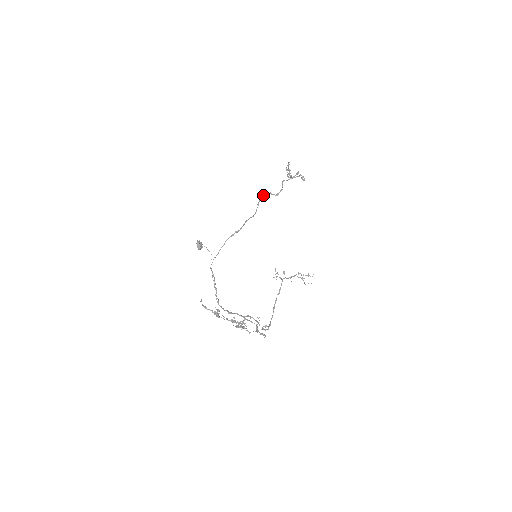
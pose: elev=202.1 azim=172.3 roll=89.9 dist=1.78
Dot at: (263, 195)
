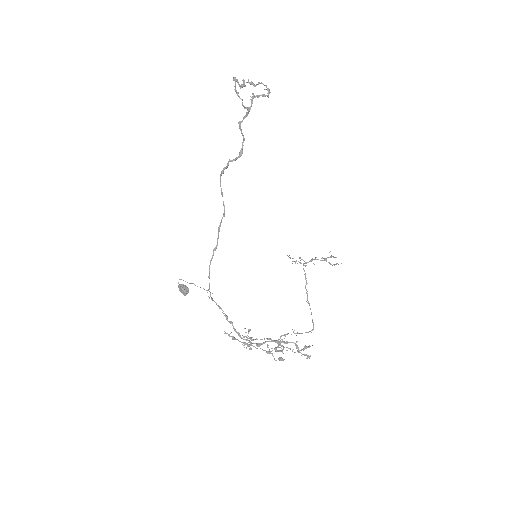
Dot at: (221, 173)
